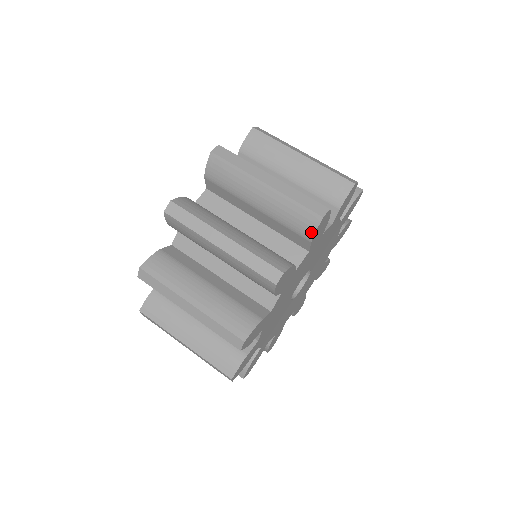
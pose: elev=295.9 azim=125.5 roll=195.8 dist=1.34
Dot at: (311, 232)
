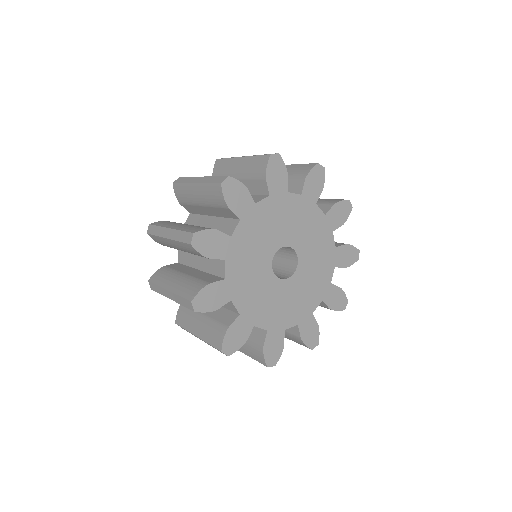
Dot at: (337, 201)
